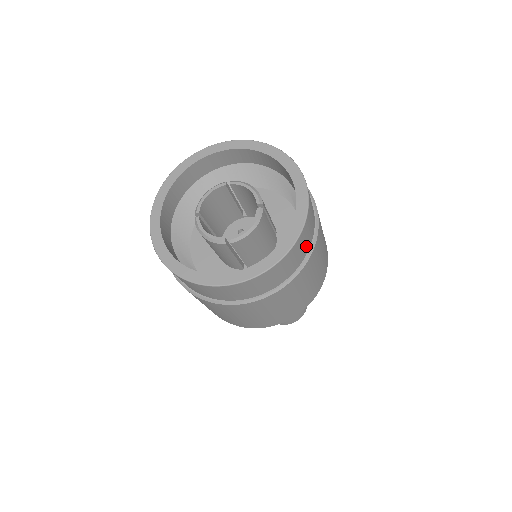
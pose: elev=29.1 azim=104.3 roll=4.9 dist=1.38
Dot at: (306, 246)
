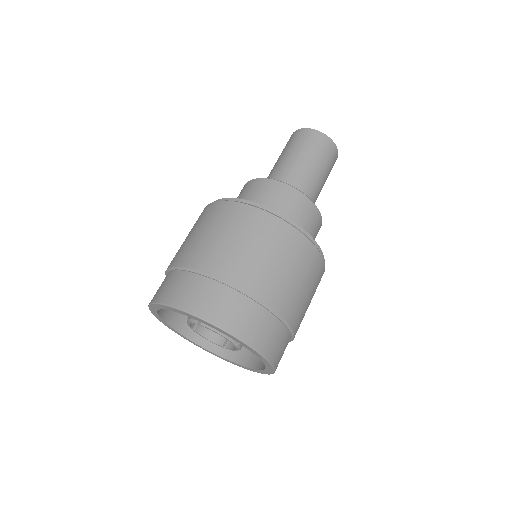
Dot at: occluded
